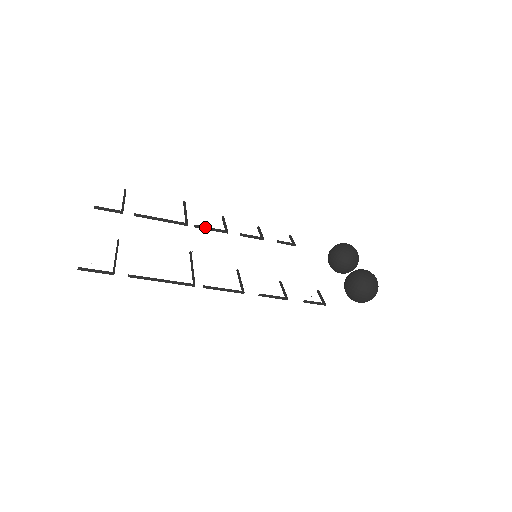
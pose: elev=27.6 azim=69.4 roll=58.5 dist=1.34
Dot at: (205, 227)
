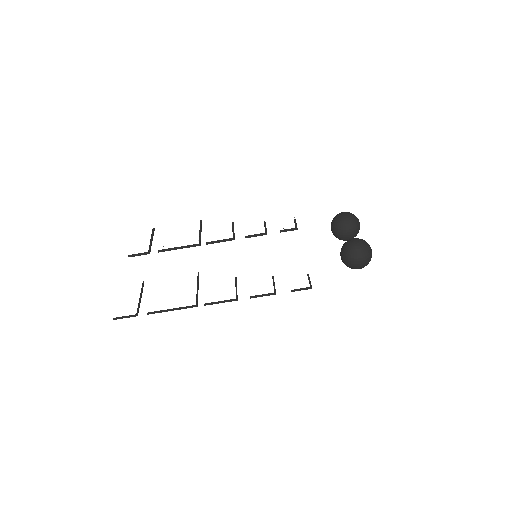
Dot at: (215, 241)
